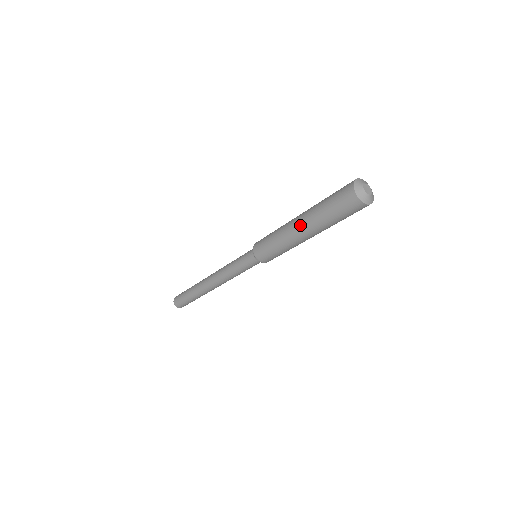
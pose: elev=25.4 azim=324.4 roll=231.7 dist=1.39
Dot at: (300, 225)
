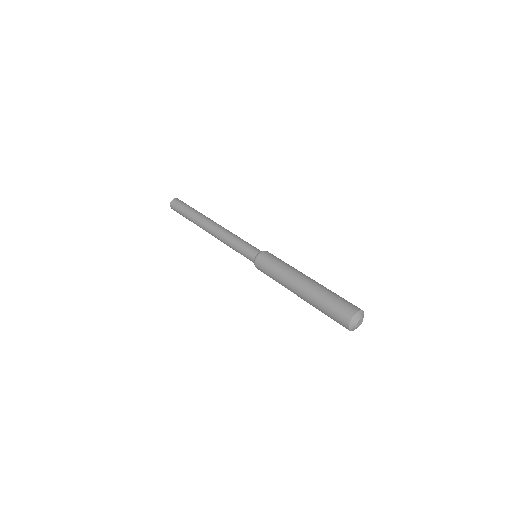
Dot at: (299, 295)
